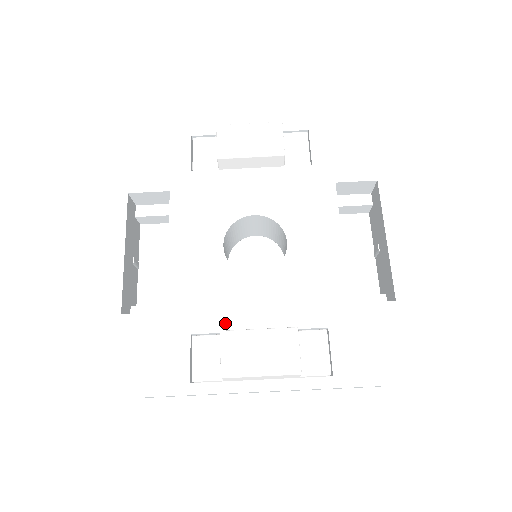
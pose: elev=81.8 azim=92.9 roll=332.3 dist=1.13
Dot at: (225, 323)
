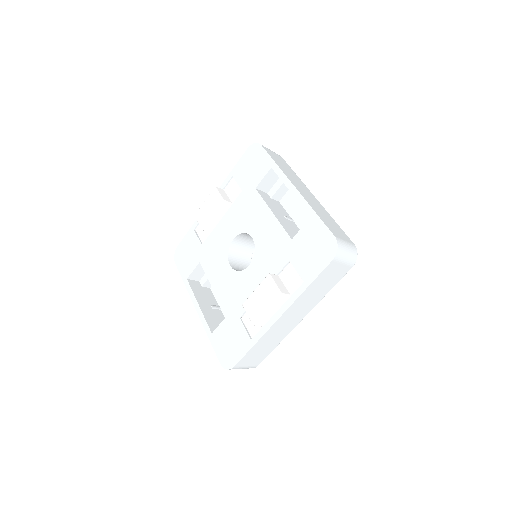
Dot at: occluded
